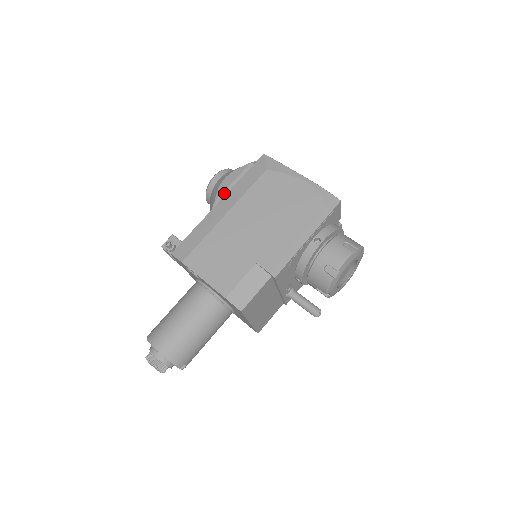
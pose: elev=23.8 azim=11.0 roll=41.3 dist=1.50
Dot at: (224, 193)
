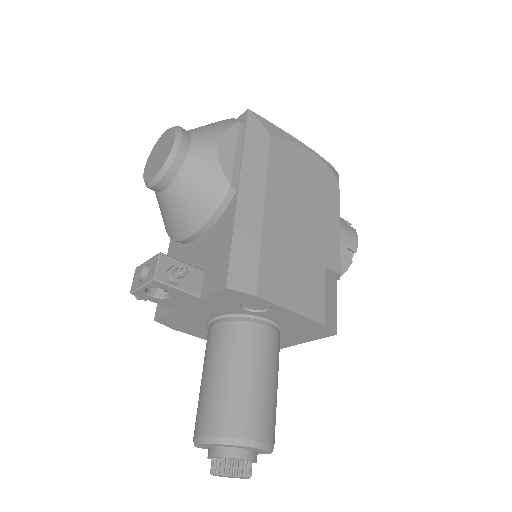
Dot at: (235, 171)
